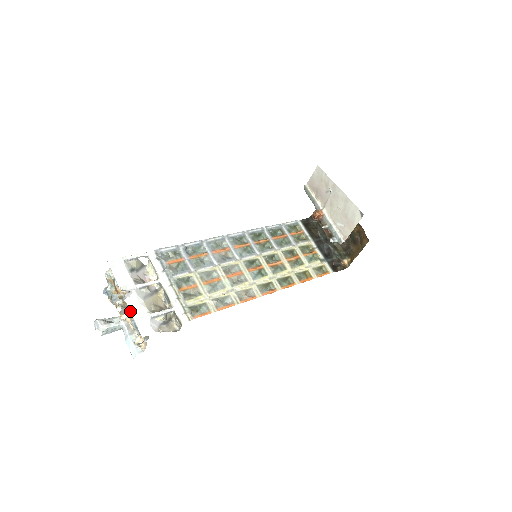
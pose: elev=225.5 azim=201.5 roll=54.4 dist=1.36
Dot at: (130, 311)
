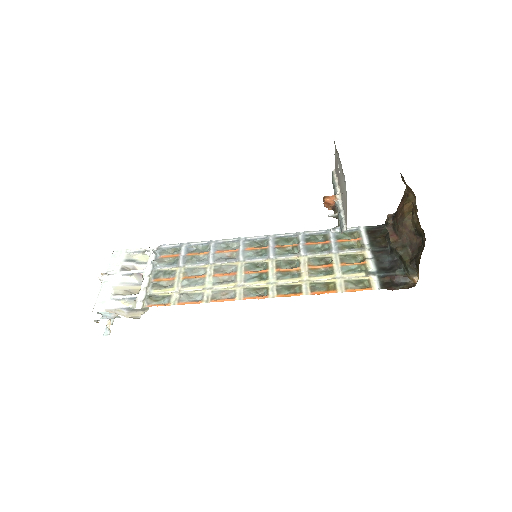
Dot at: (100, 291)
